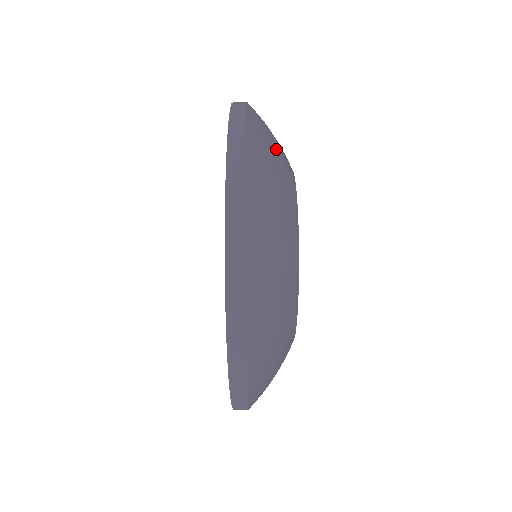
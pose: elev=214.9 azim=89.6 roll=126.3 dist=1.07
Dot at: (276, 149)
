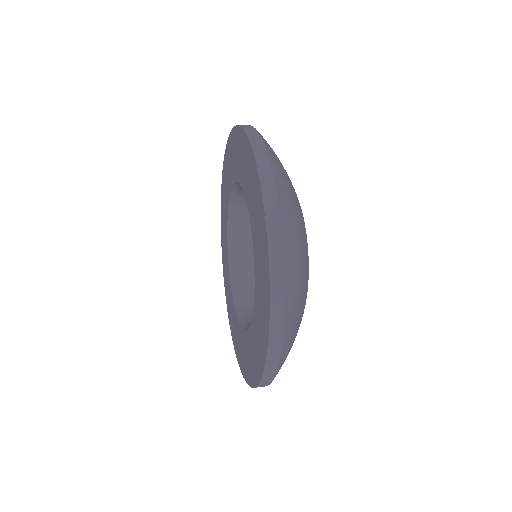
Dot at: (302, 279)
